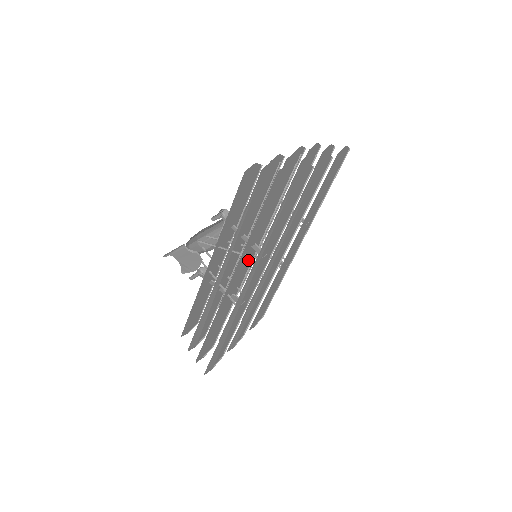
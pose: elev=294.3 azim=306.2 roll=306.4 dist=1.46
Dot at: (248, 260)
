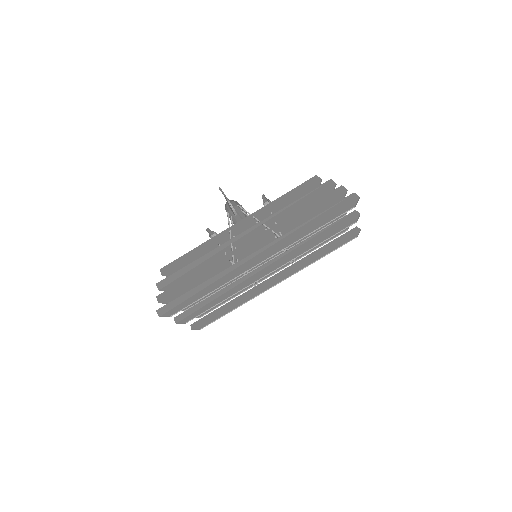
Dot at: (264, 242)
